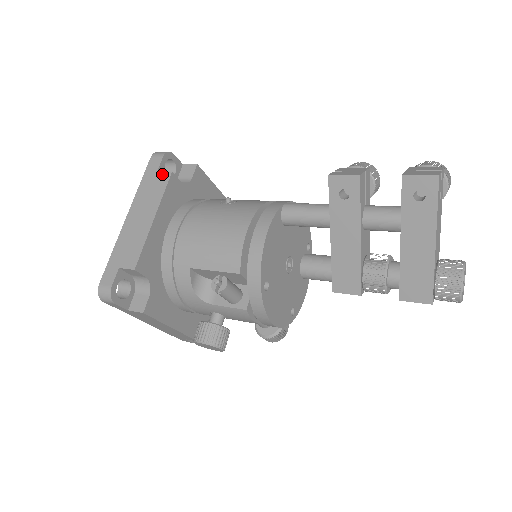
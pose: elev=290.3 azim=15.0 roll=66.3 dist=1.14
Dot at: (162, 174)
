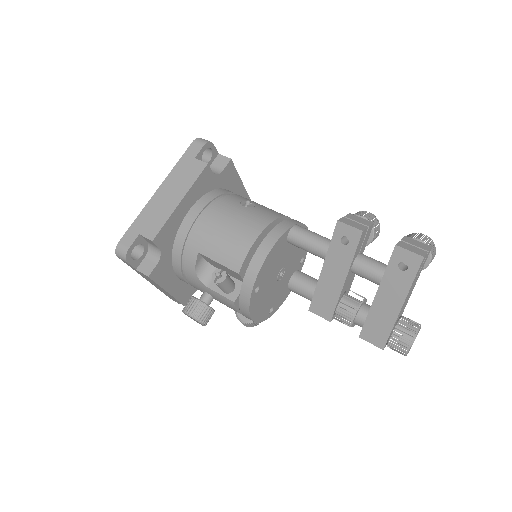
Dot at: (199, 162)
